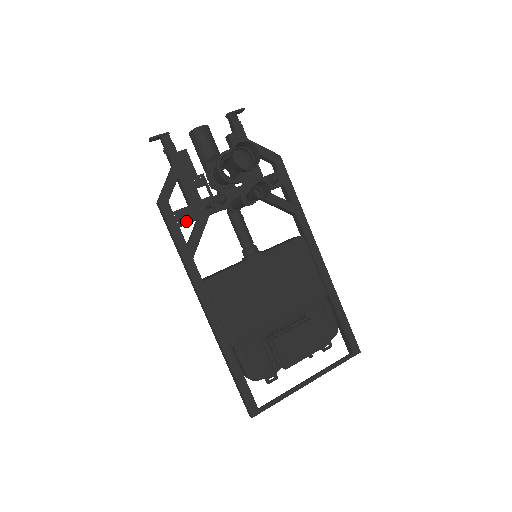
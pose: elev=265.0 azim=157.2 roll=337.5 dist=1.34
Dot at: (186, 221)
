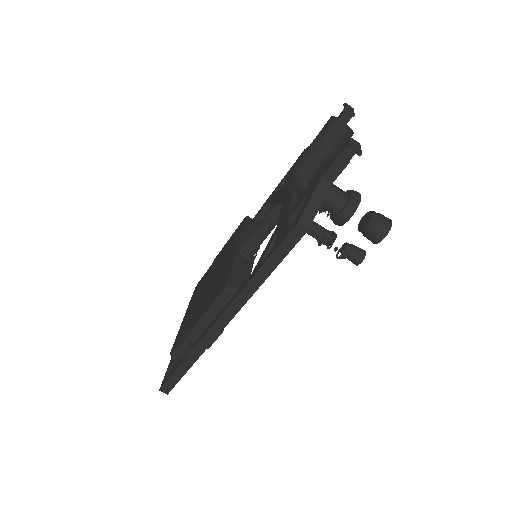
Dot at: occluded
